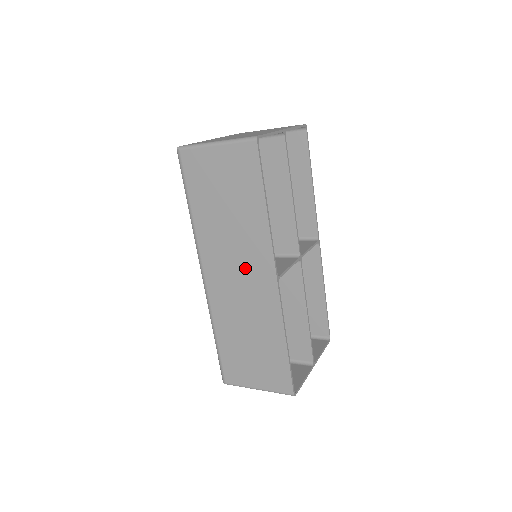
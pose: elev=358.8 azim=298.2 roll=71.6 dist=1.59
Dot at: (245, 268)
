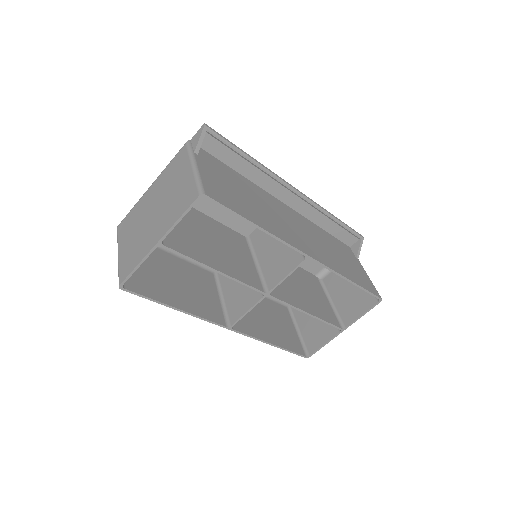
Dot at: (215, 303)
